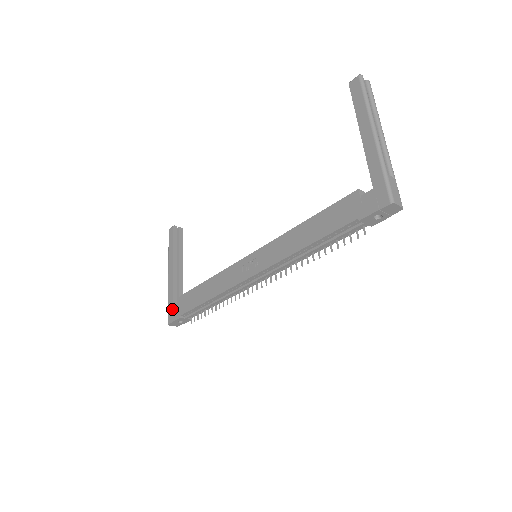
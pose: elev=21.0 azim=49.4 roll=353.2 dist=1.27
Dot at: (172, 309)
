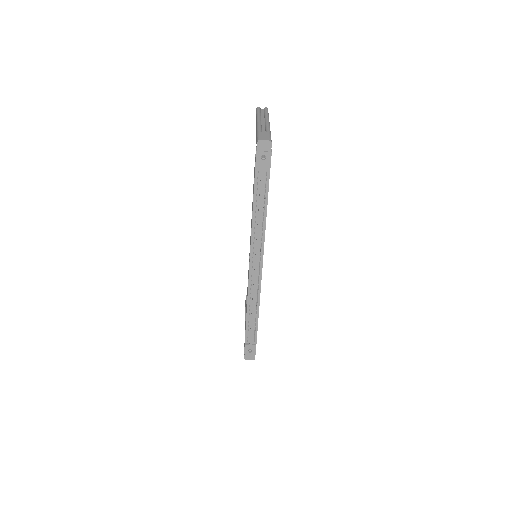
Dot at: occluded
